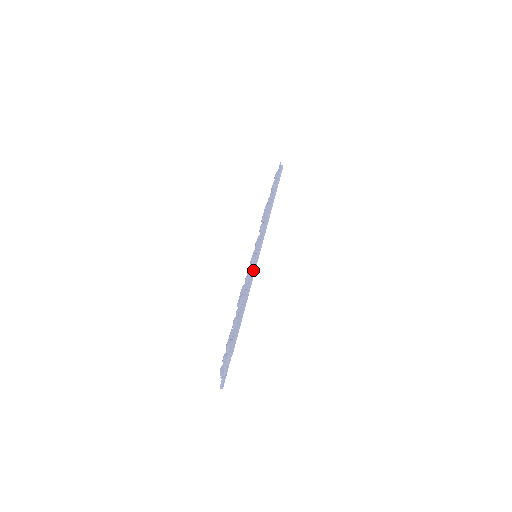
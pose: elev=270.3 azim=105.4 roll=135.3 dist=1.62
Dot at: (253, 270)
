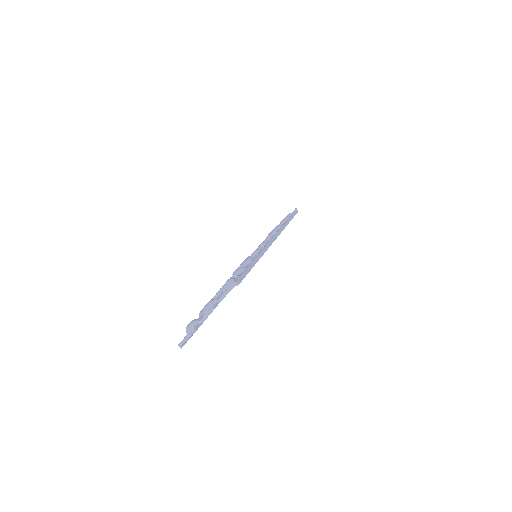
Dot at: (267, 246)
